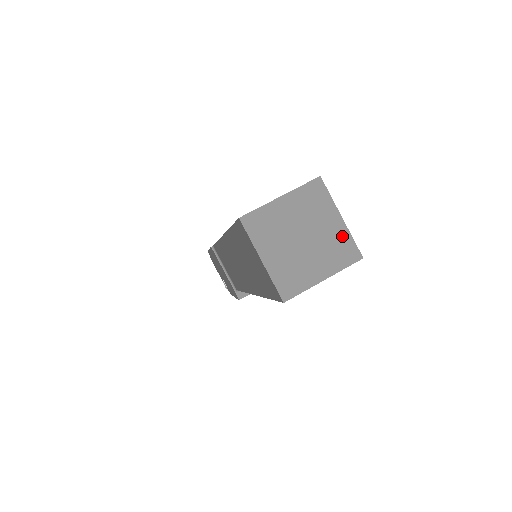
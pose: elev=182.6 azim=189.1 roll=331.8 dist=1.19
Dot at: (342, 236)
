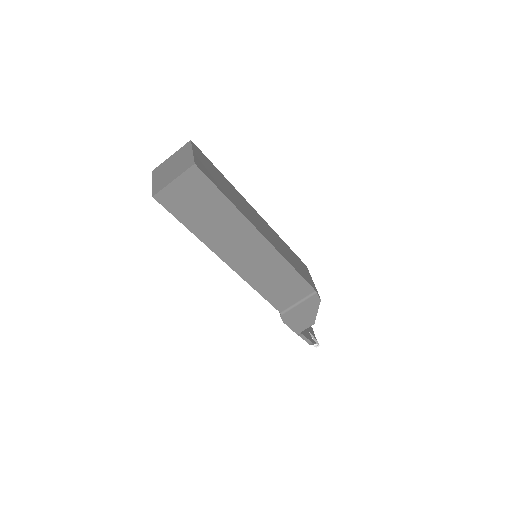
Dot at: (189, 159)
